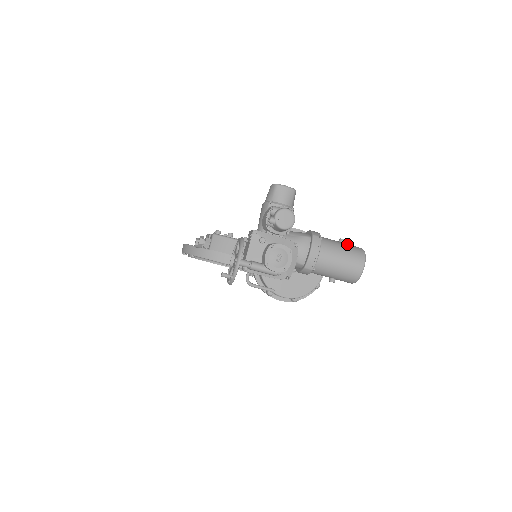
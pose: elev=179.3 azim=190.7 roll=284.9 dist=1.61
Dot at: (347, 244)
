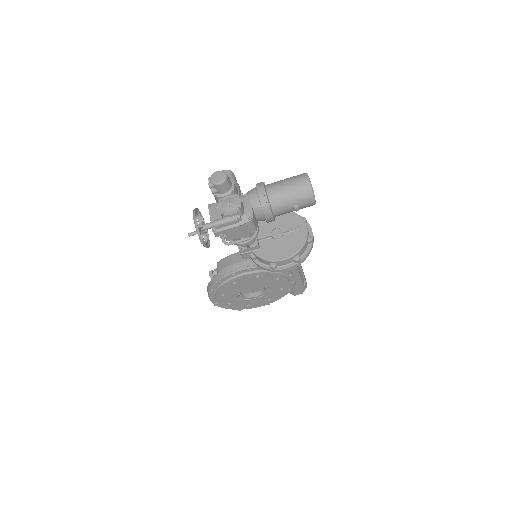
Dot at: occluded
